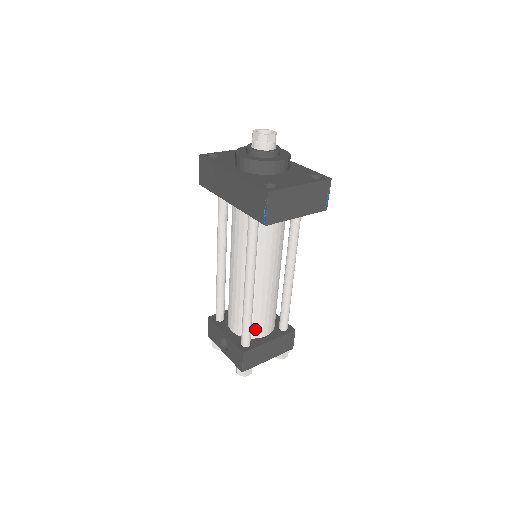
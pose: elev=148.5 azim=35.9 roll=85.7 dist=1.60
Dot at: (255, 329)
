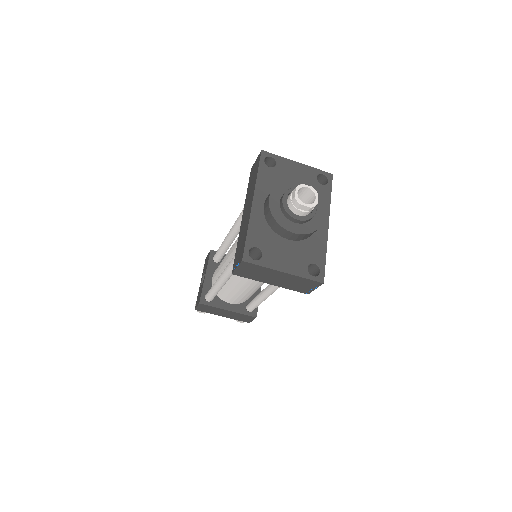
Dot at: (223, 295)
